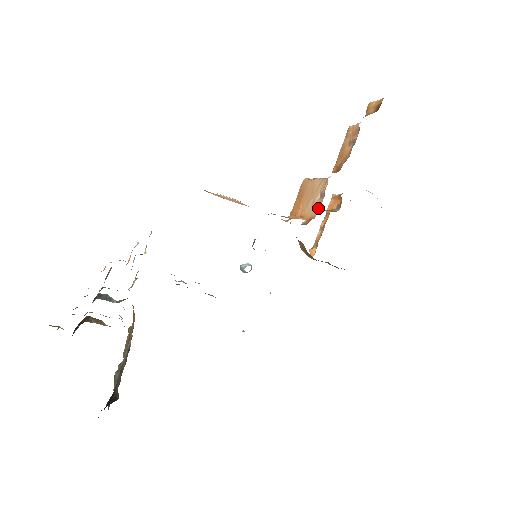
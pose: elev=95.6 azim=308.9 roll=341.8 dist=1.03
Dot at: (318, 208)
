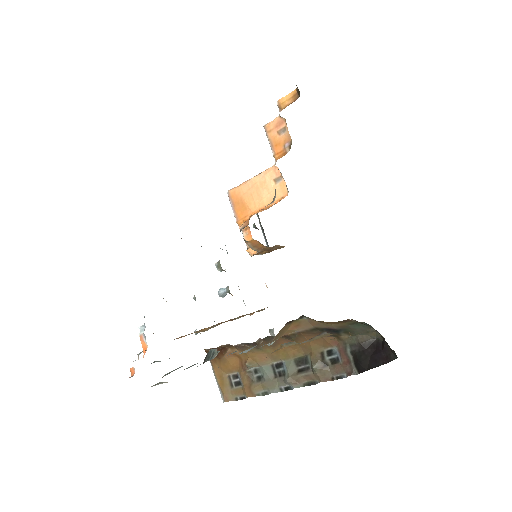
Dot at: (284, 188)
